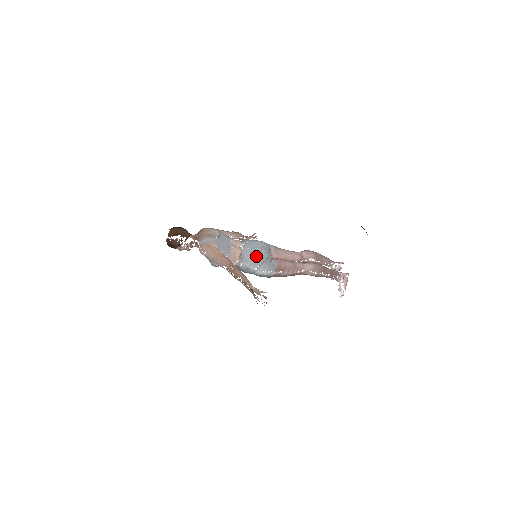
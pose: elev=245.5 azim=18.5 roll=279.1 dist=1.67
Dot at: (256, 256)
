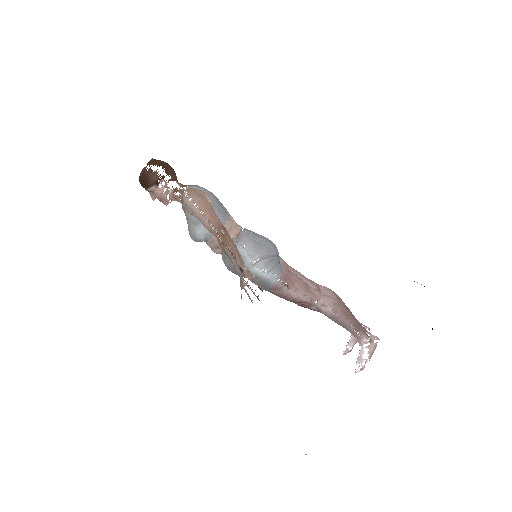
Dot at: (260, 244)
